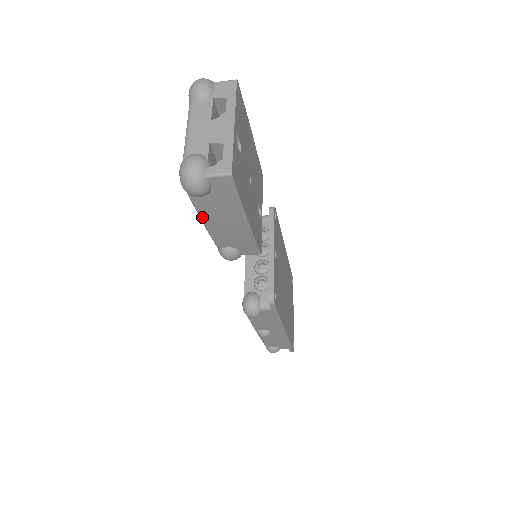
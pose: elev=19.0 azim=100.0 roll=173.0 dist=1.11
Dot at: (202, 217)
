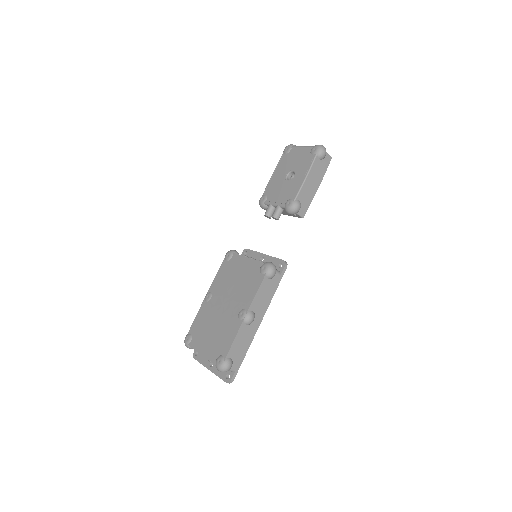
Dot at: (310, 171)
